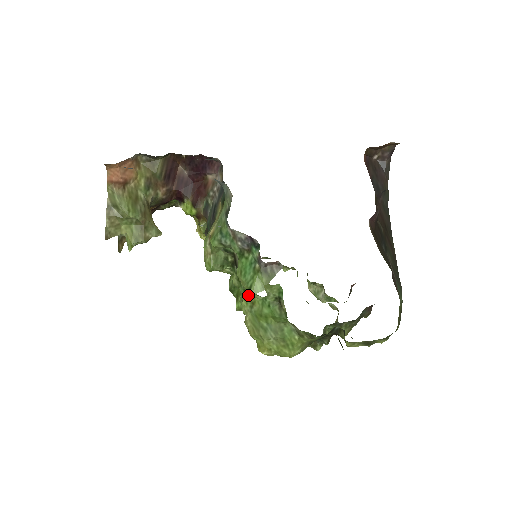
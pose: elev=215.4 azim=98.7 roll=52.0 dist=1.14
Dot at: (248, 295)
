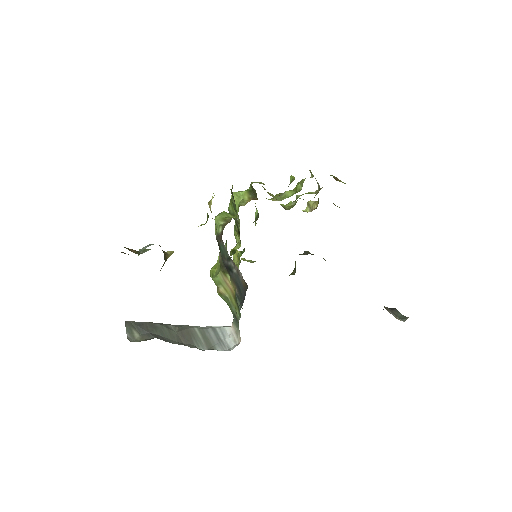
Dot at: occluded
